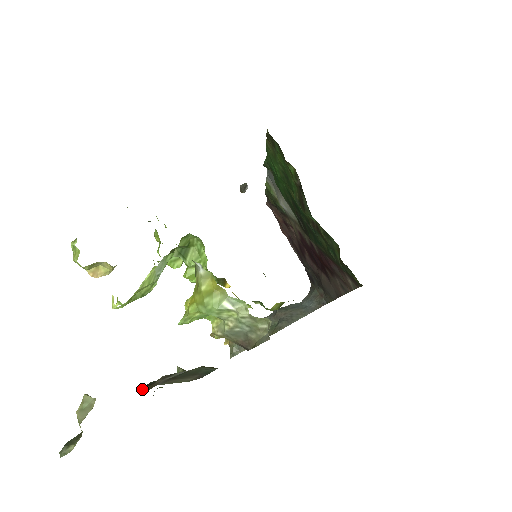
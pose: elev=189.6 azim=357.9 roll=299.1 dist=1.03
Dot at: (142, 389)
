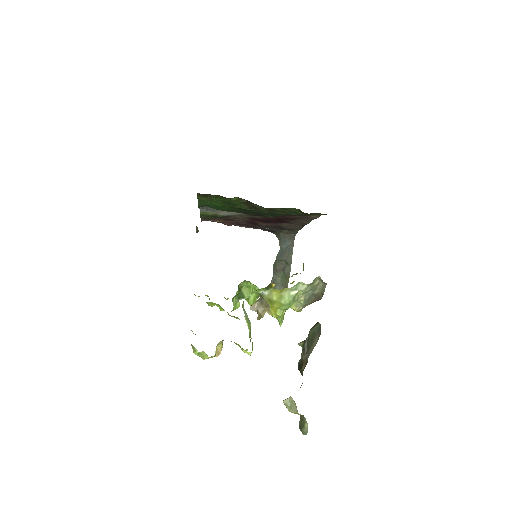
Dot at: (301, 369)
